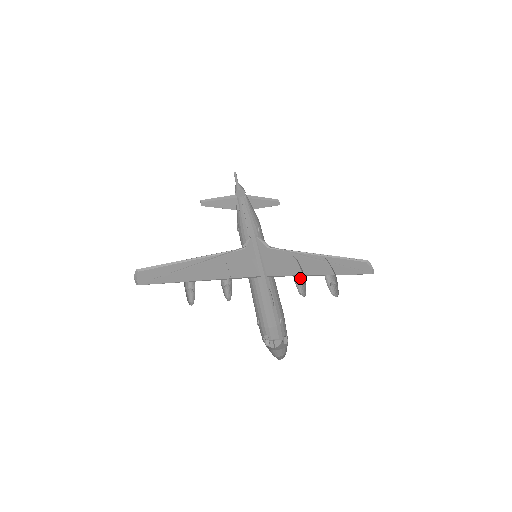
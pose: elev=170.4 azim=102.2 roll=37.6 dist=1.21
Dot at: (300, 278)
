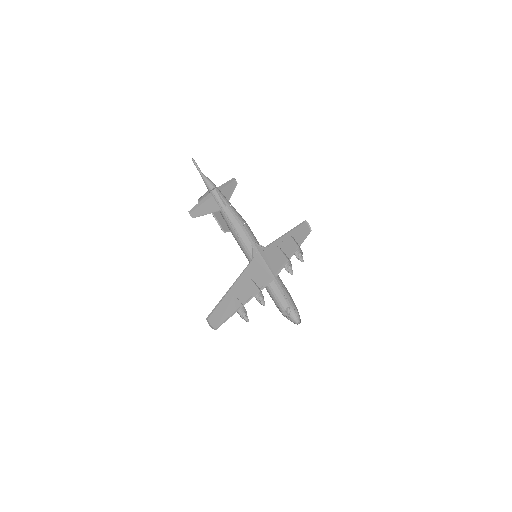
Dot at: occluded
